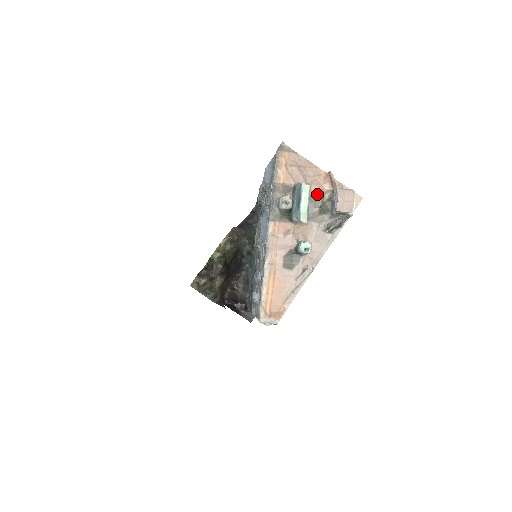
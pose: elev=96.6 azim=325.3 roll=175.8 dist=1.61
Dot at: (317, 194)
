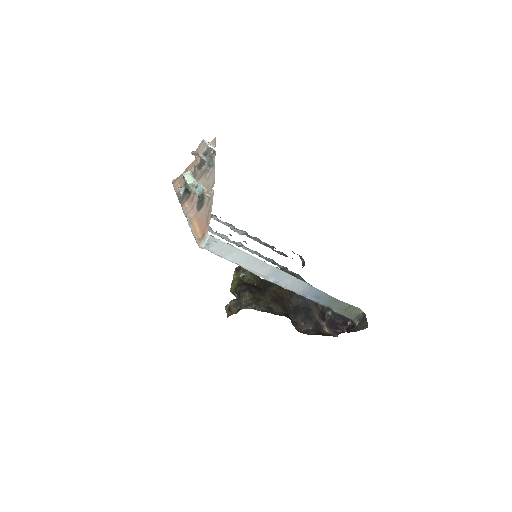
Dot at: occluded
